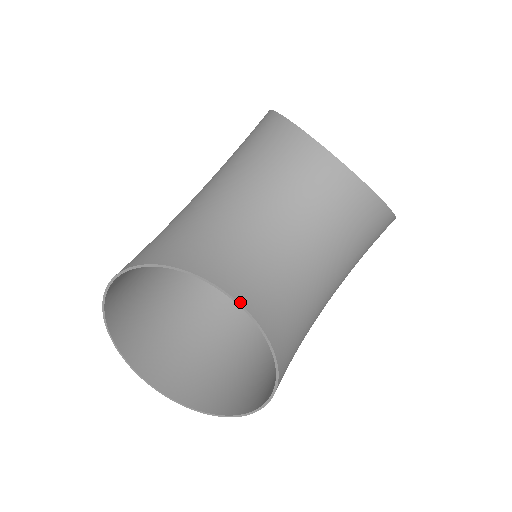
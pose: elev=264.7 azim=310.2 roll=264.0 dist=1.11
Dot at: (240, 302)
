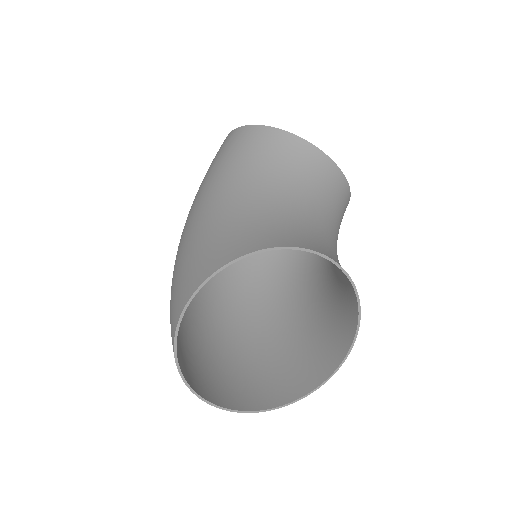
Dot at: occluded
